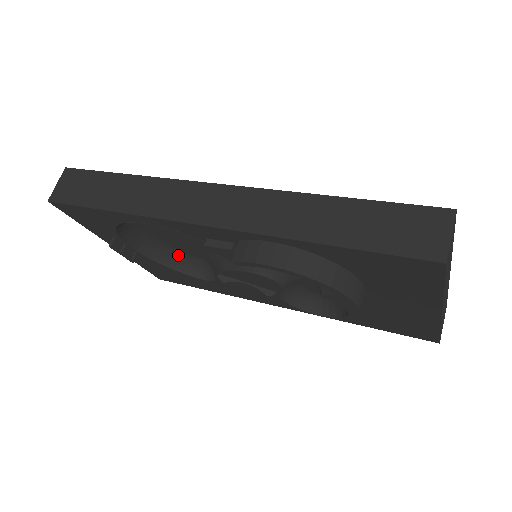
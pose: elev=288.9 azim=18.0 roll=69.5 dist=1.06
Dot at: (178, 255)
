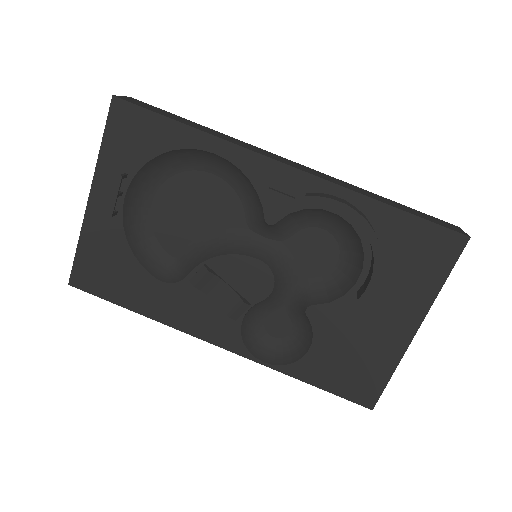
Dot at: (148, 244)
